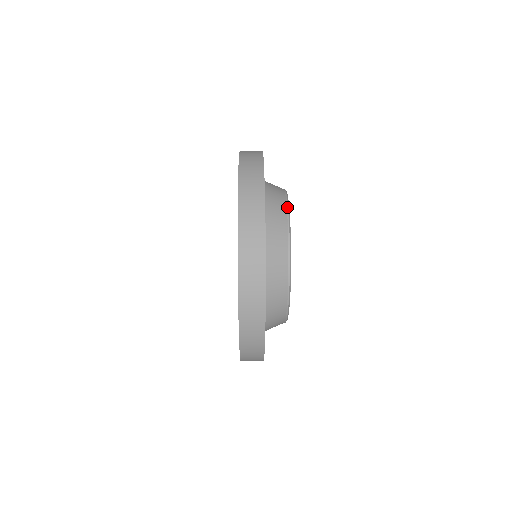
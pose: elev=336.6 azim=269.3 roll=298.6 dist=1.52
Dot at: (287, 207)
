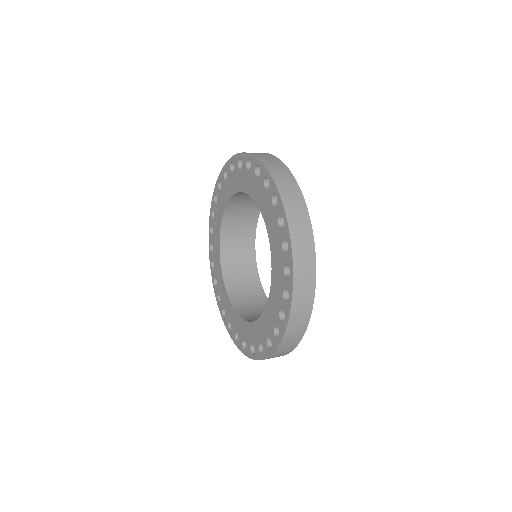
Dot at: occluded
